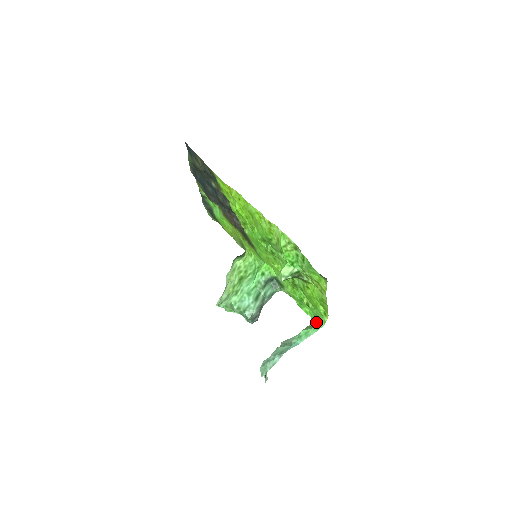
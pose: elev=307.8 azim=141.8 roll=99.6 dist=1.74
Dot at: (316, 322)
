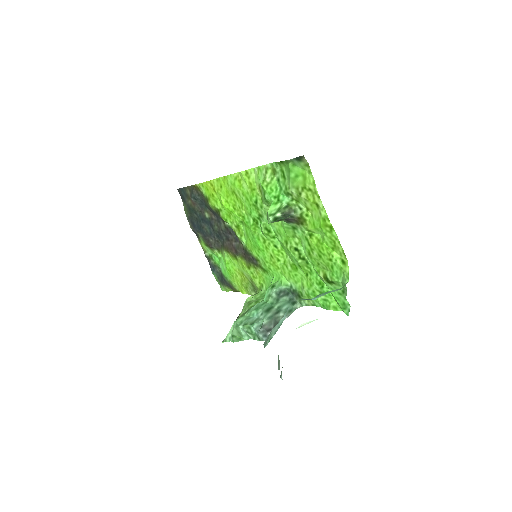
Dot at: occluded
